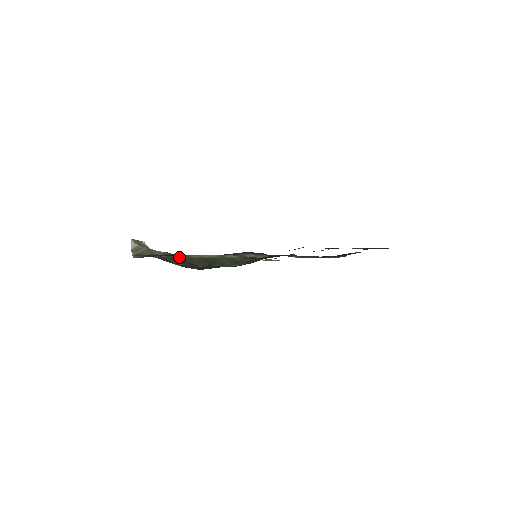
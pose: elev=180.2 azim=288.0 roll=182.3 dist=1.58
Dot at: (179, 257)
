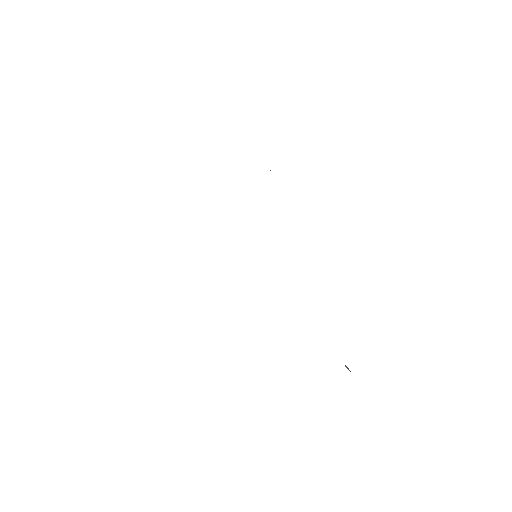
Dot at: occluded
